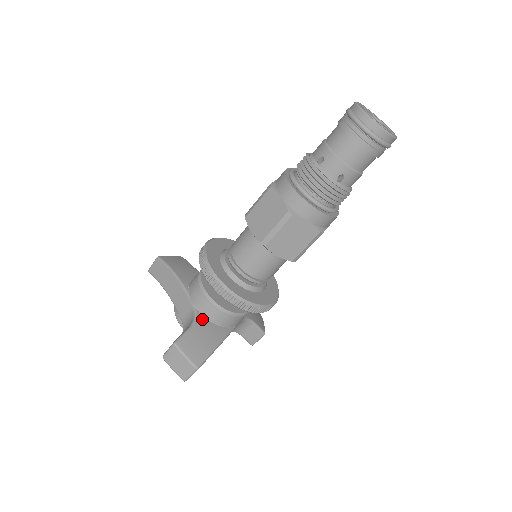
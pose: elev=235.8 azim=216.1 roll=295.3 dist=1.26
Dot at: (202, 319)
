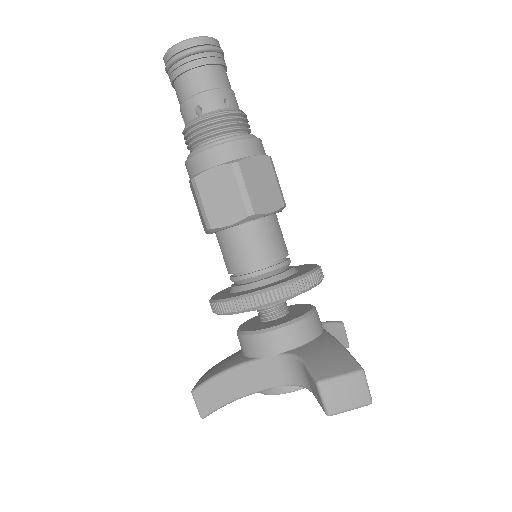
Dot at: (299, 350)
